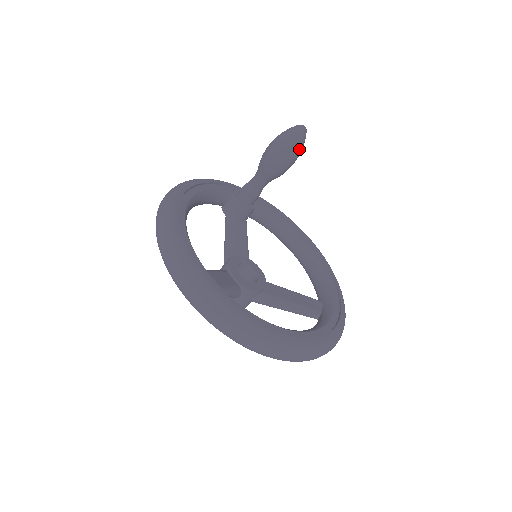
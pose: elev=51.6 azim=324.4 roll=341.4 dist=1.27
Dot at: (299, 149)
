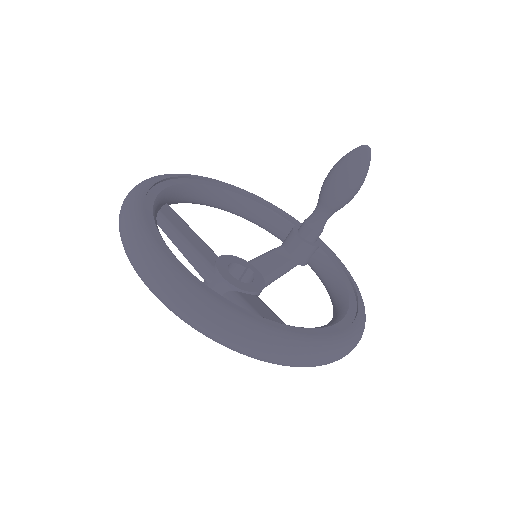
Dot at: (354, 166)
